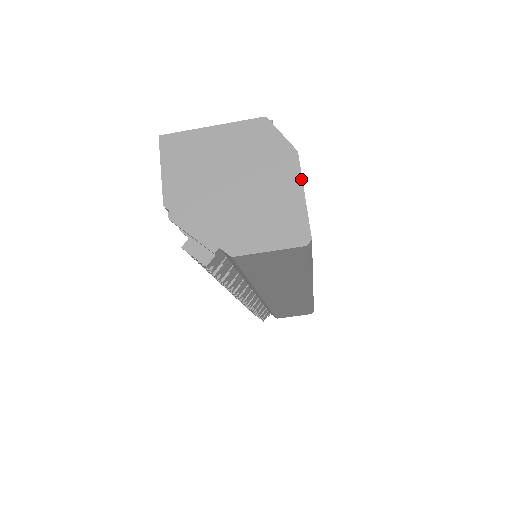
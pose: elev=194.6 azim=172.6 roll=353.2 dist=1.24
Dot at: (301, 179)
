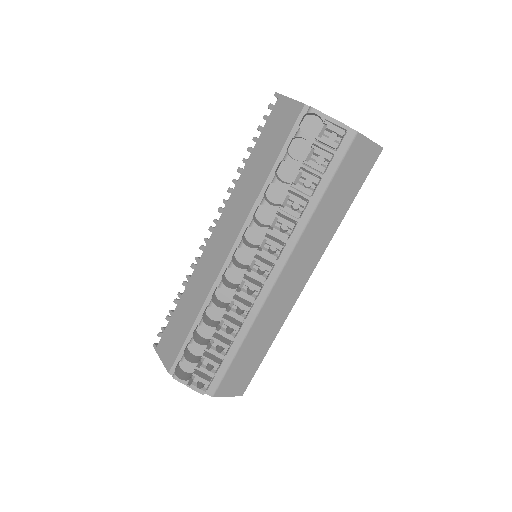
Dot at: occluded
